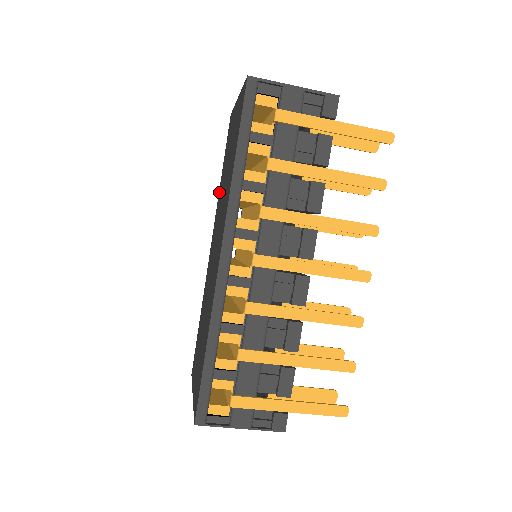
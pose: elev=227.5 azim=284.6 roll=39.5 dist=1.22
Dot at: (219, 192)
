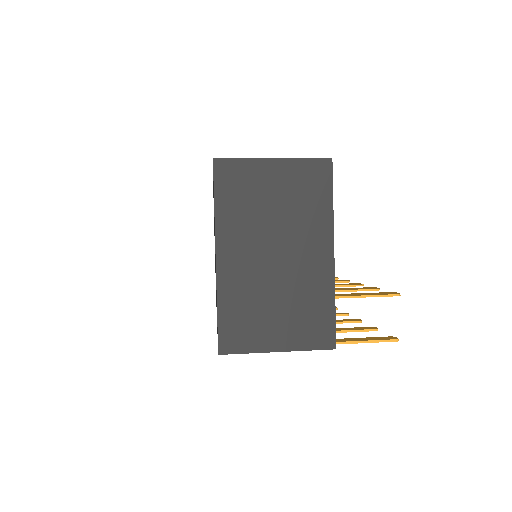
Dot at: (213, 189)
